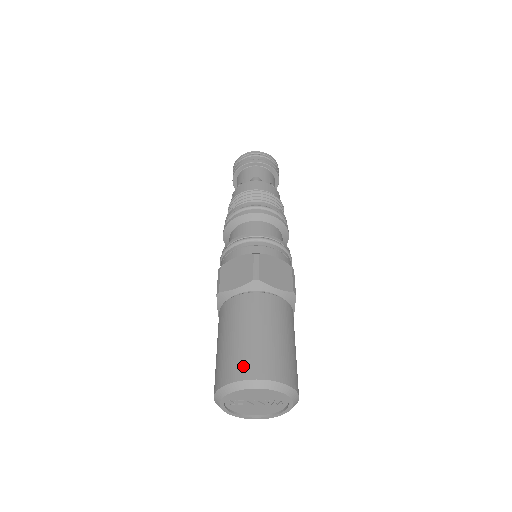
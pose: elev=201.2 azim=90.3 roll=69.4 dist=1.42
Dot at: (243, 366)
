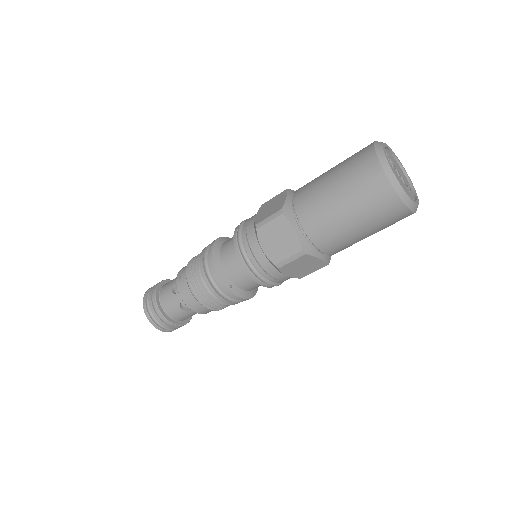
Dot at: occluded
